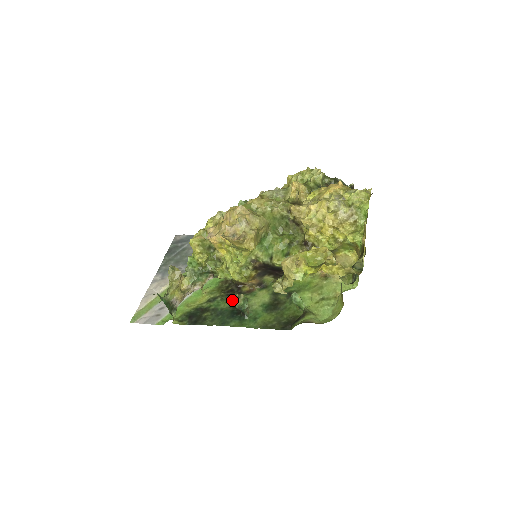
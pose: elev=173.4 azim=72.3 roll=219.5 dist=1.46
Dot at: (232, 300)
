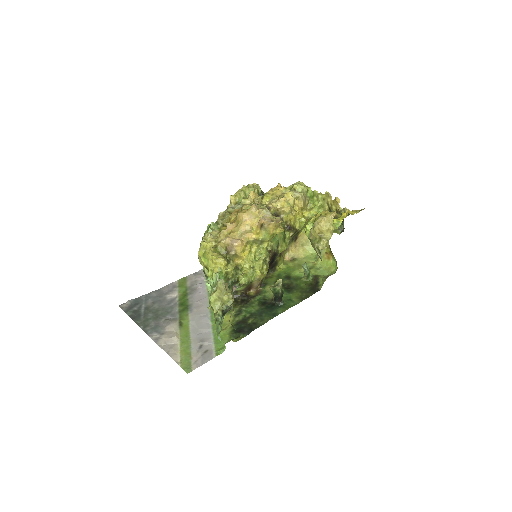
Dot at: (255, 303)
